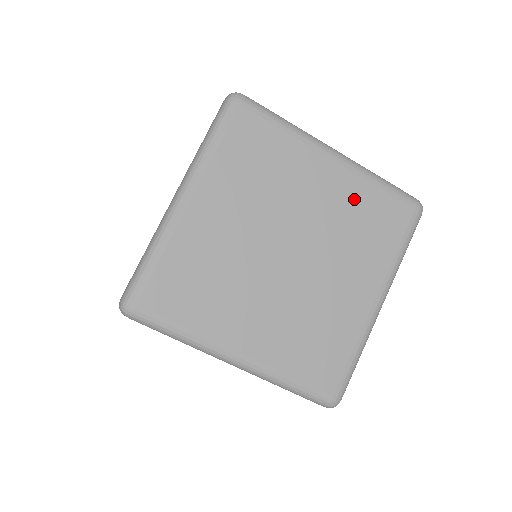
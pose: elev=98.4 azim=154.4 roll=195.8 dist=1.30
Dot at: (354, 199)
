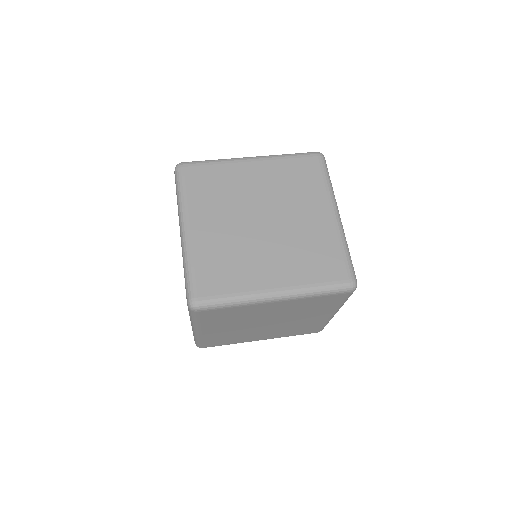
Dot at: (322, 239)
